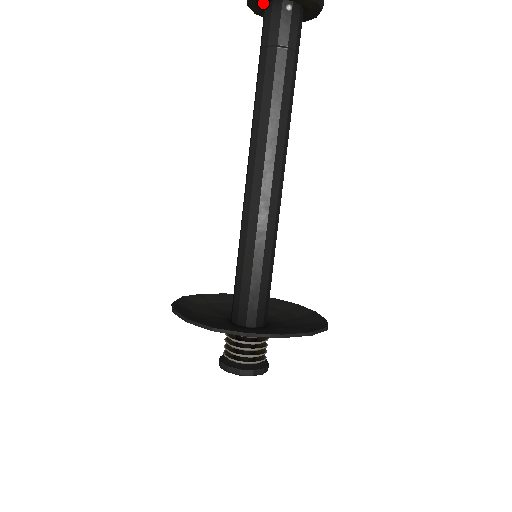
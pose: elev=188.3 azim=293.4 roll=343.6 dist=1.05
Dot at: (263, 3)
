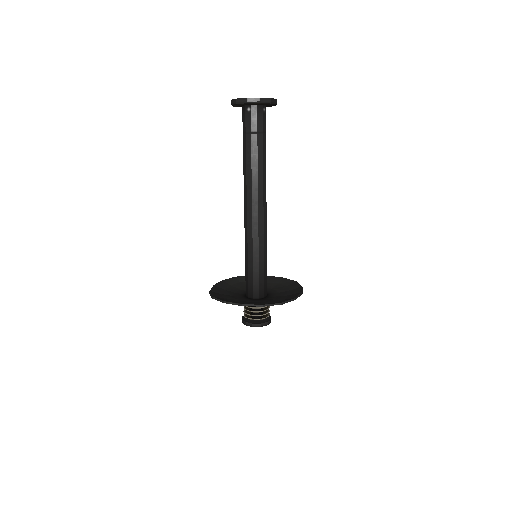
Dot at: occluded
